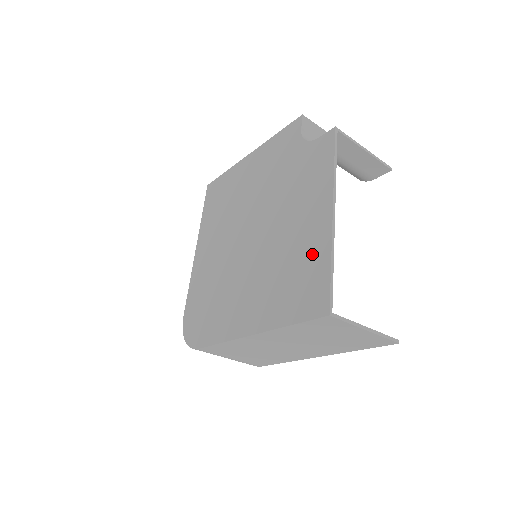
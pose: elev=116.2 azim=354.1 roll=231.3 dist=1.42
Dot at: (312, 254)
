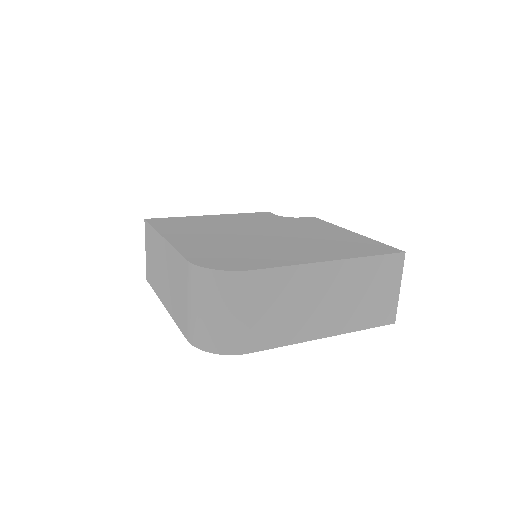
Dot at: (356, 239)
